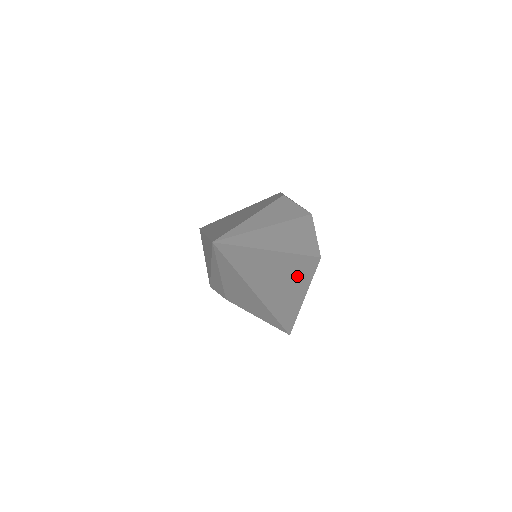
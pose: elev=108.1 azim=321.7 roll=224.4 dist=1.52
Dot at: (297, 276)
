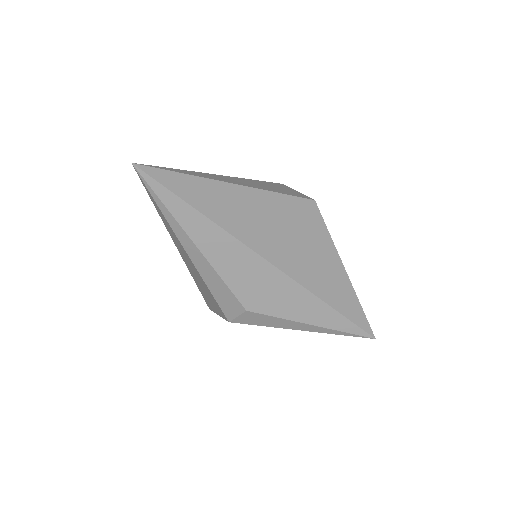
Dot at: (301, 227)
